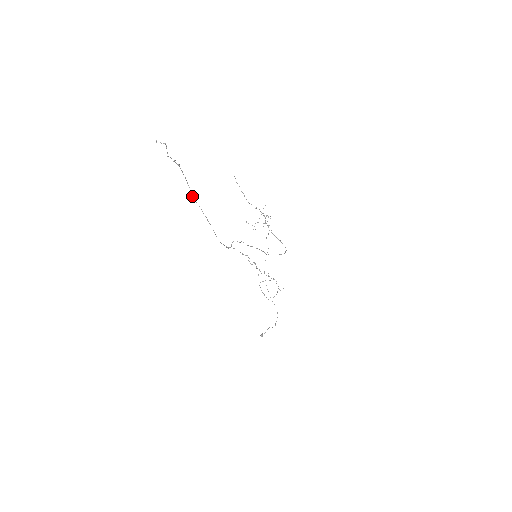
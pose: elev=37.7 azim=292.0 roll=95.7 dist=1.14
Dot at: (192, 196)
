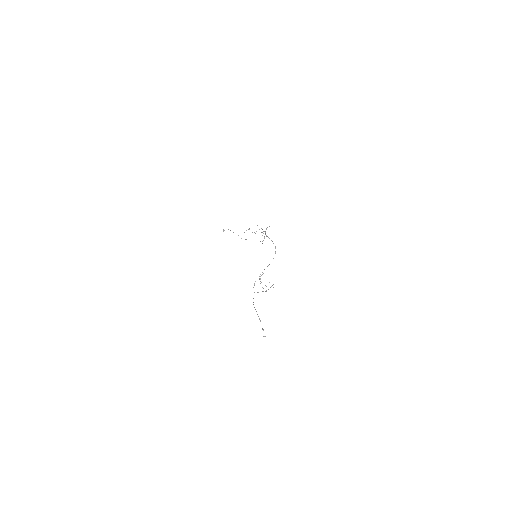
Dot at: occluded
